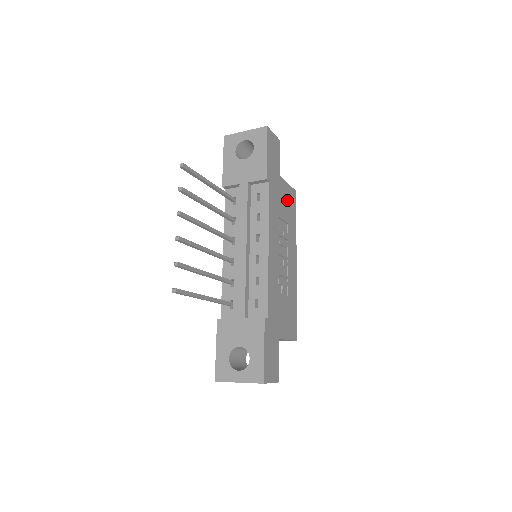
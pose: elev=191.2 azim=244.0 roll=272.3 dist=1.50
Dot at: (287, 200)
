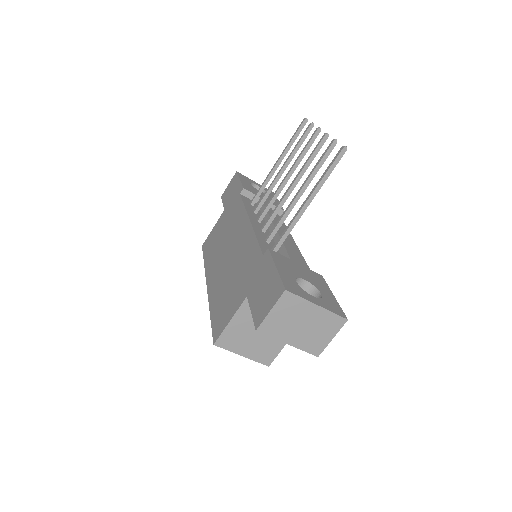
Dot at: occluded
